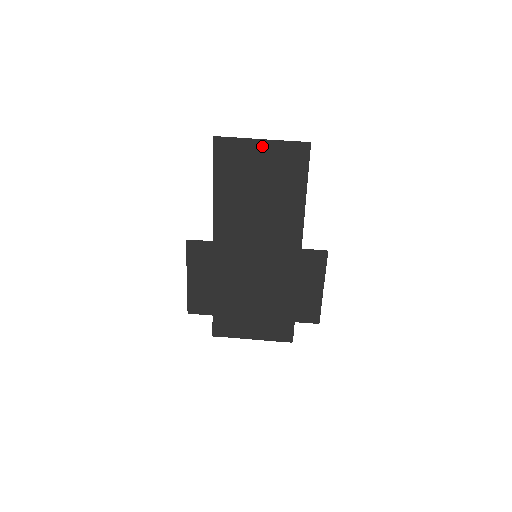
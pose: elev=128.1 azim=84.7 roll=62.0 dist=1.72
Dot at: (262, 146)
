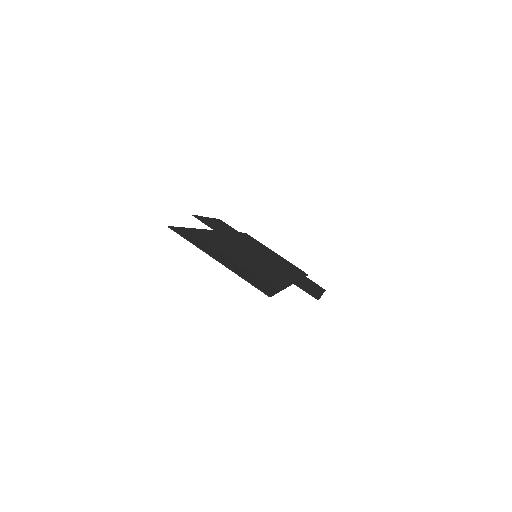
Dot at: (221, 261)
